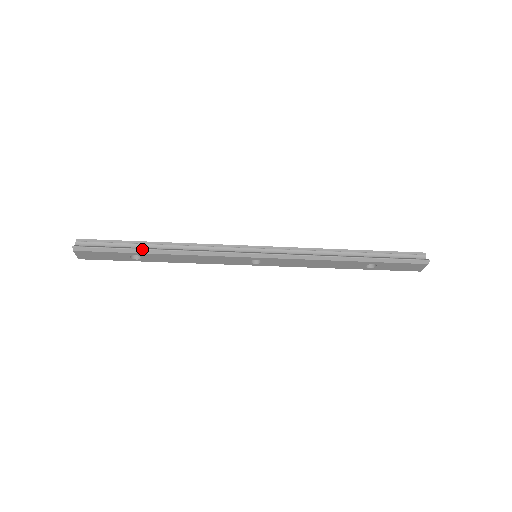
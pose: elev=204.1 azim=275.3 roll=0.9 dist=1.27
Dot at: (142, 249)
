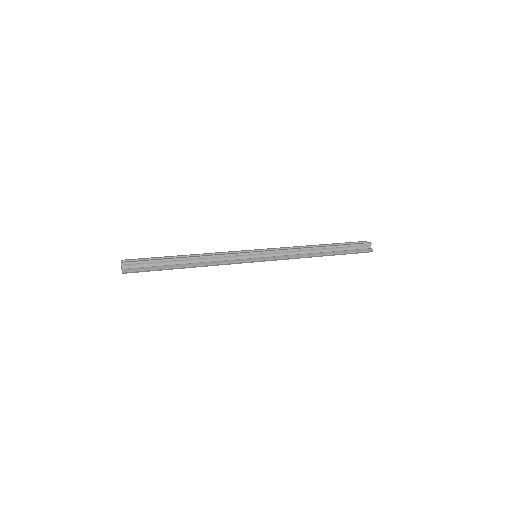
Dot at: (176, 268)
